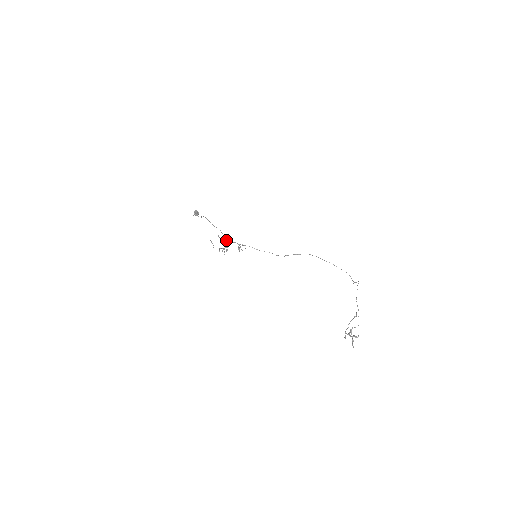
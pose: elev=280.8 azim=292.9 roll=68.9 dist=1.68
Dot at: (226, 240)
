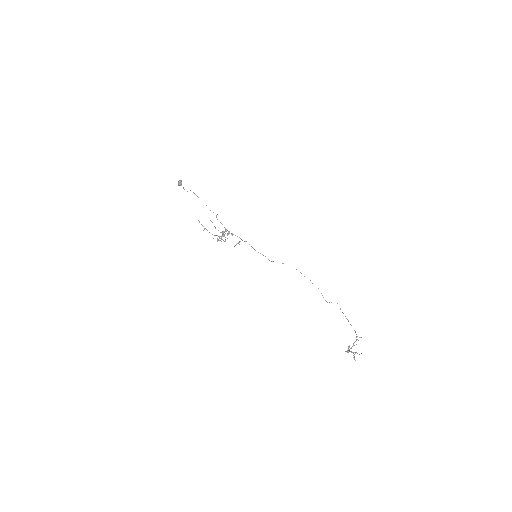
Dot at: occluded
